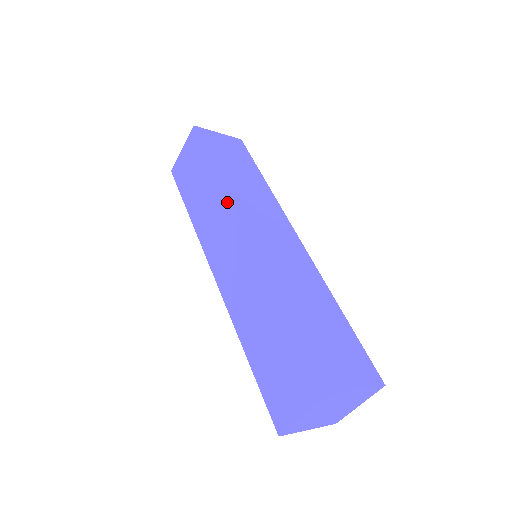
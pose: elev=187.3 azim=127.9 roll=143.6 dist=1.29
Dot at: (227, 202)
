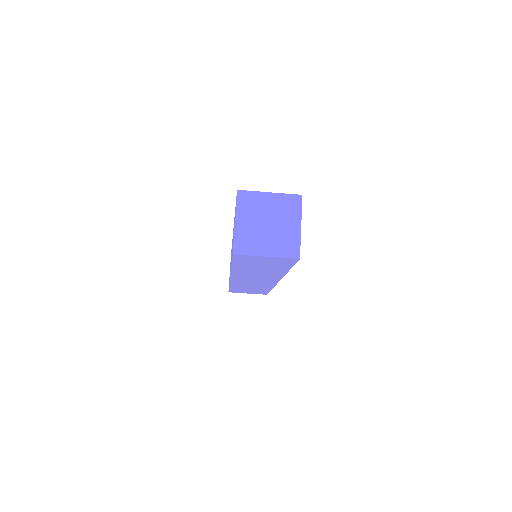
Dot at: occluded
